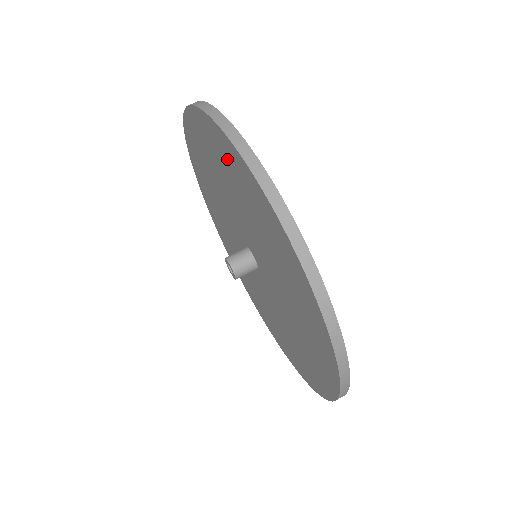
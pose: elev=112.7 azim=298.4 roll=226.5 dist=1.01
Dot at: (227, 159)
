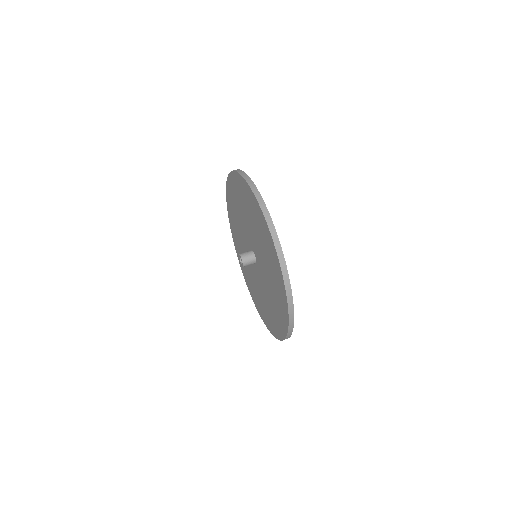
Dot at: (232, 192)
